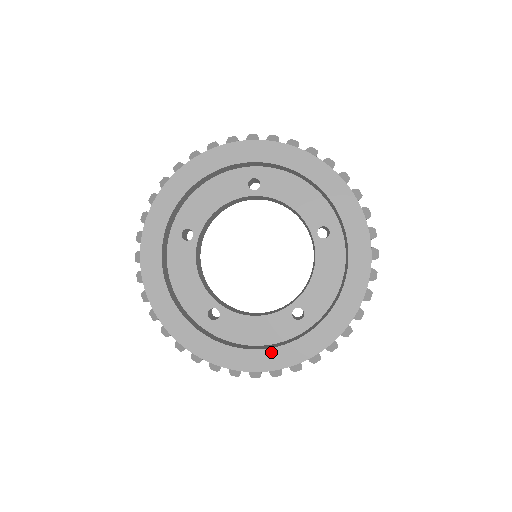
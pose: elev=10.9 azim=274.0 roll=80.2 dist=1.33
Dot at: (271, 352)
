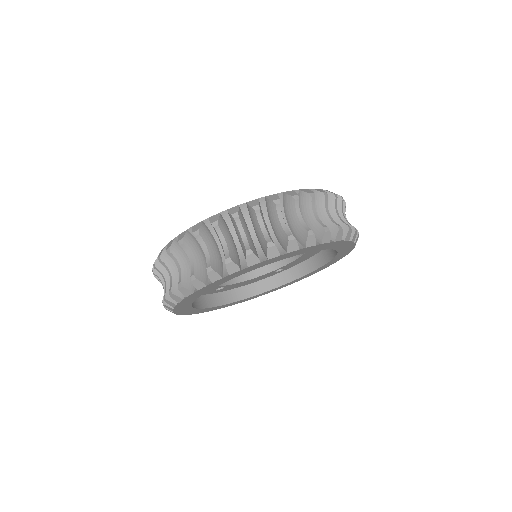
Dot at: occluded
